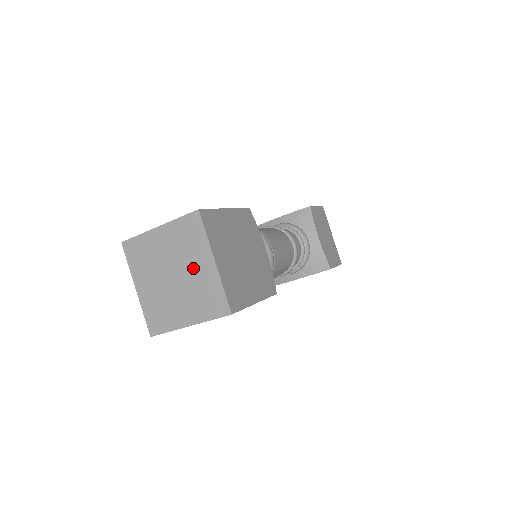
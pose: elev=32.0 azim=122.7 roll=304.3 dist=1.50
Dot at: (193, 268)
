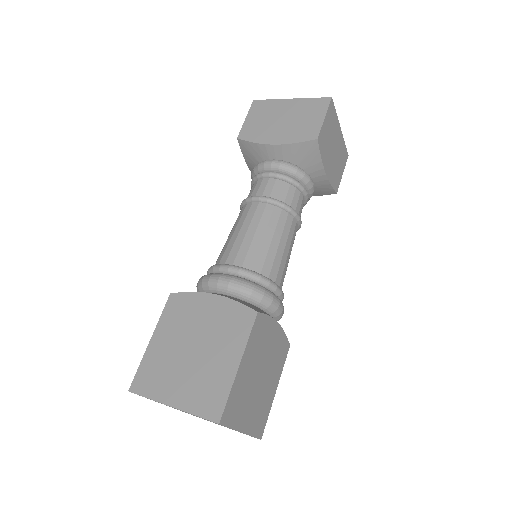
Dot at: occluded
